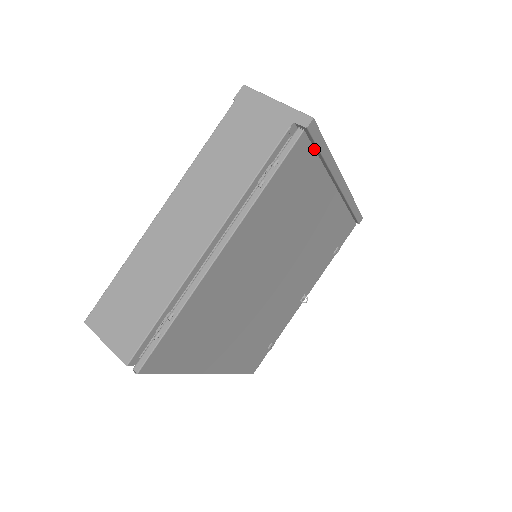
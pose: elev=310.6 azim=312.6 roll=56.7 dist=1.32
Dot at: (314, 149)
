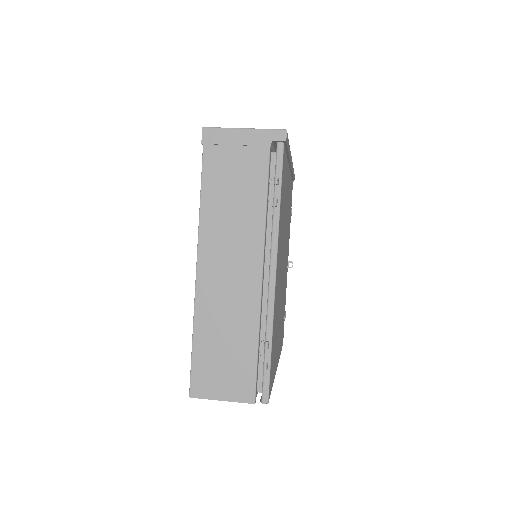
Dot at: (285, 151)
